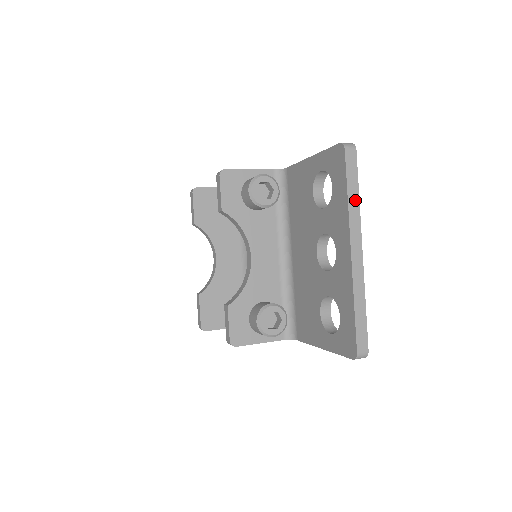
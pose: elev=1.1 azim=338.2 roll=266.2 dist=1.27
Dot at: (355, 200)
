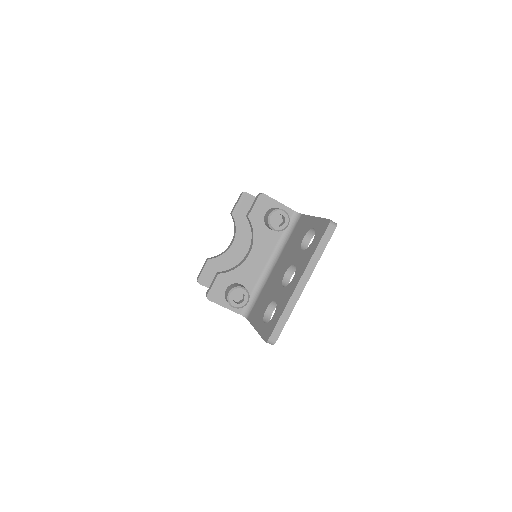
Dot at: (318, 255)
